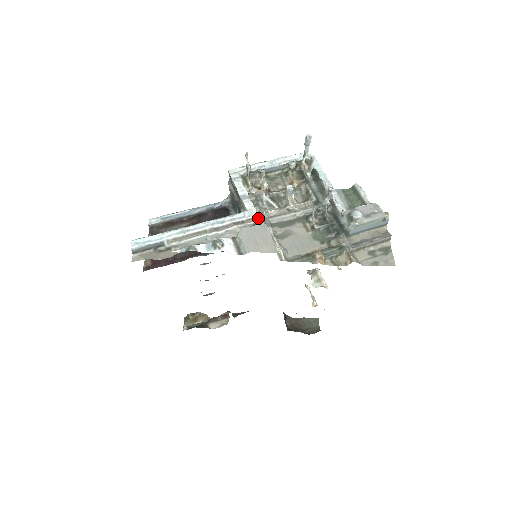
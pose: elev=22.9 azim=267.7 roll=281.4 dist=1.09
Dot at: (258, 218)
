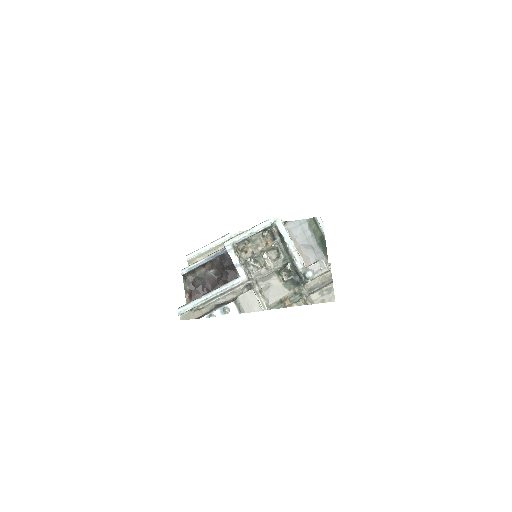
Dot at: (248, 281)
